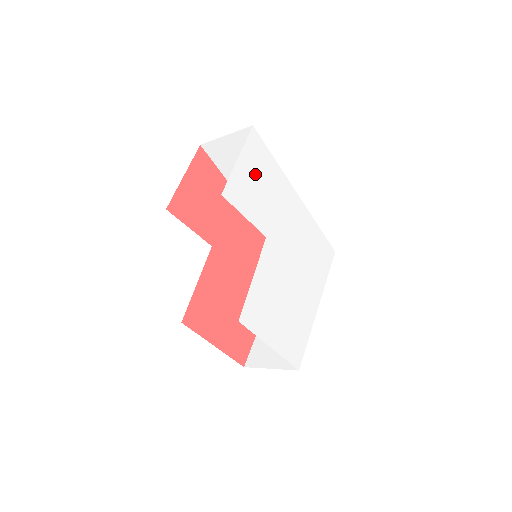
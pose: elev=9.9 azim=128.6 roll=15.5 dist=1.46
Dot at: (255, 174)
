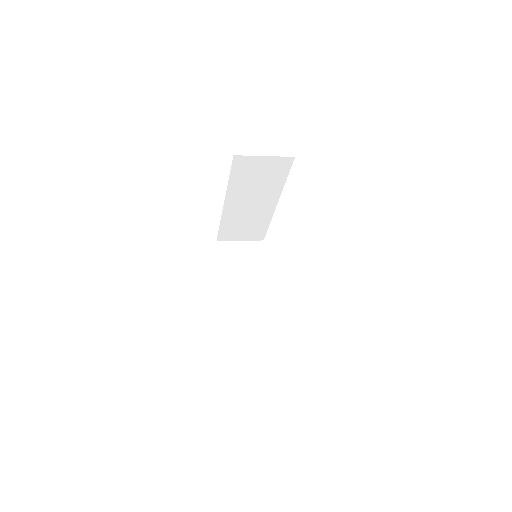
Dot at: occluded
